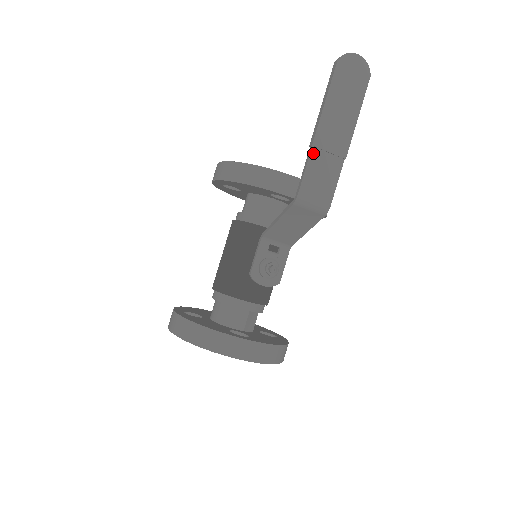
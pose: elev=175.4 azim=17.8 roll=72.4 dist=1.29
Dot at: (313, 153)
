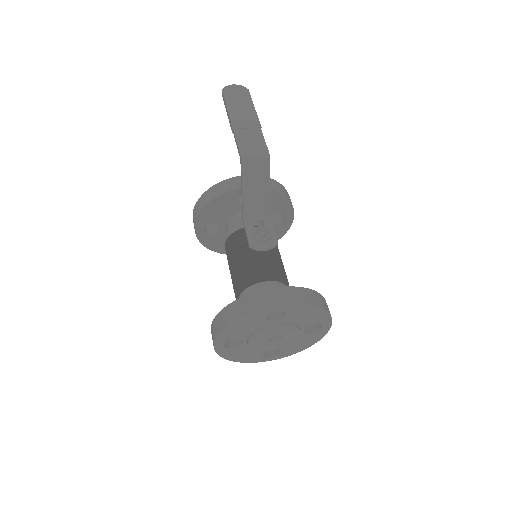
Dot at: (236, 132)
